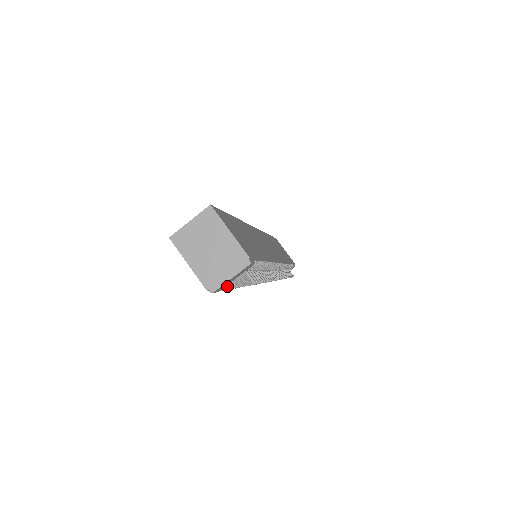
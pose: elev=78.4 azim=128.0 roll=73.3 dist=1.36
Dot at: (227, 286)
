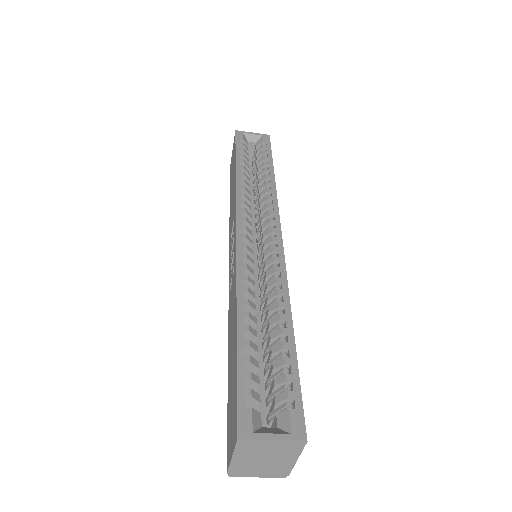
Dot at: occluded
